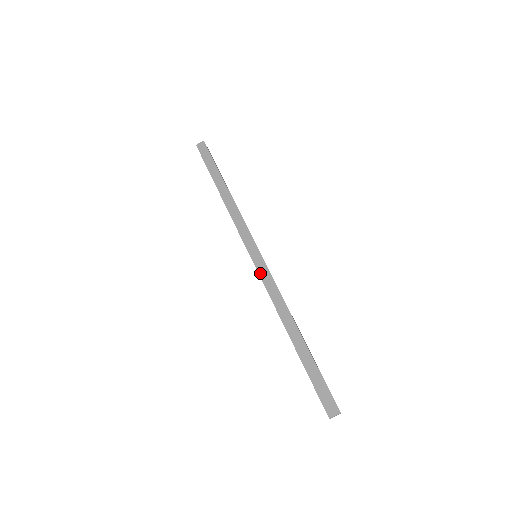
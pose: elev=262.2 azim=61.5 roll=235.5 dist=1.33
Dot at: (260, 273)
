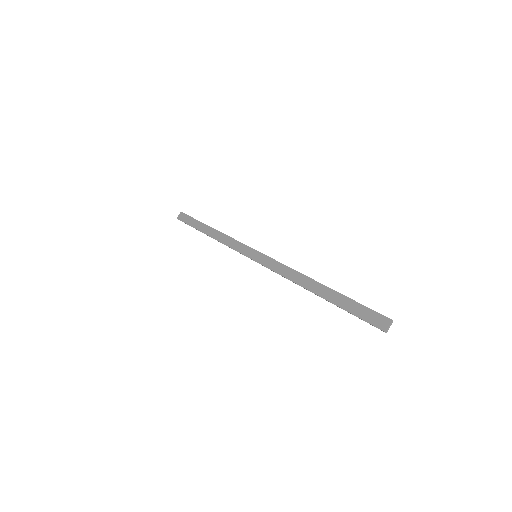
Dot at: (265, 265)
